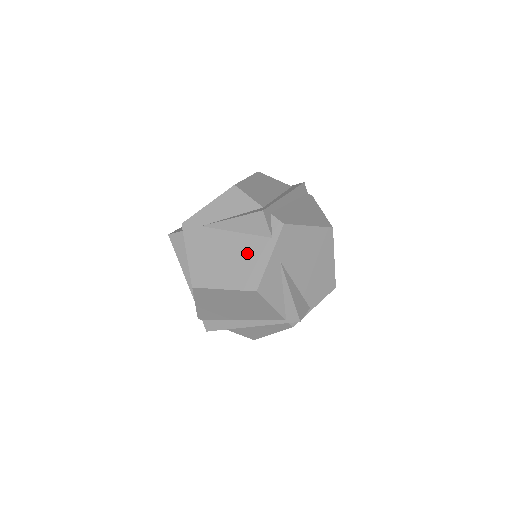
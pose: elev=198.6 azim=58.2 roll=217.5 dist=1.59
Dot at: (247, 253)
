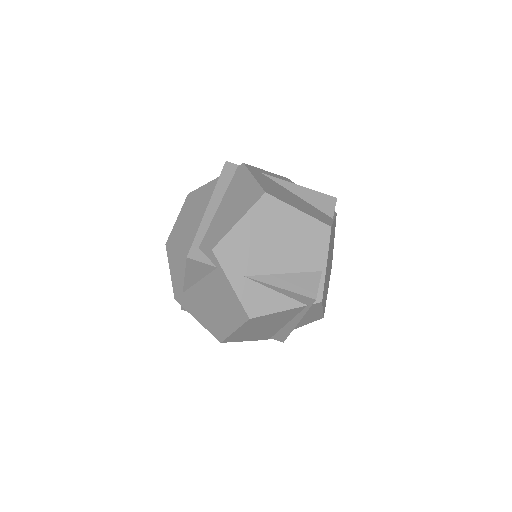
Dot at: (218, 293)
